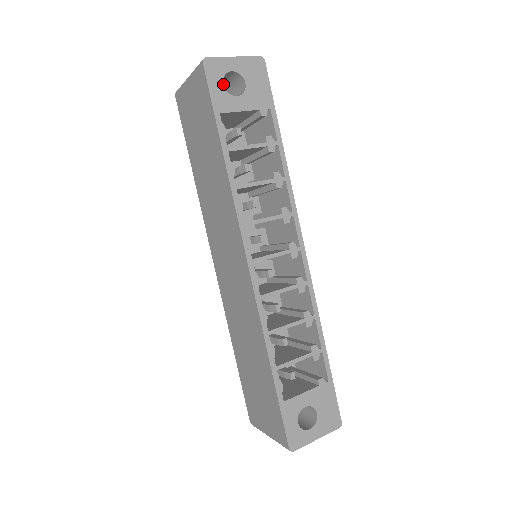
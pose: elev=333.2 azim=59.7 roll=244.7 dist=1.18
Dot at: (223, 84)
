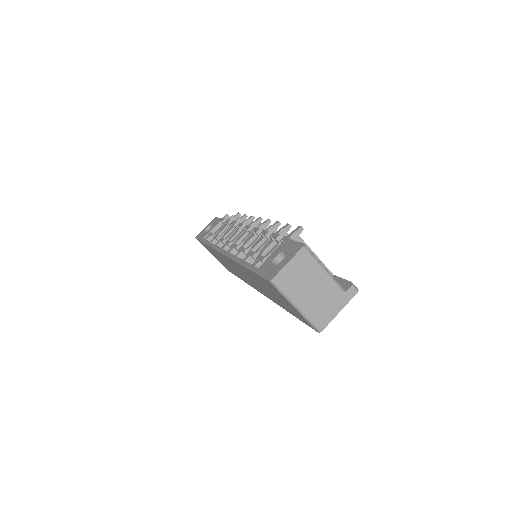
Dot at: occluded
